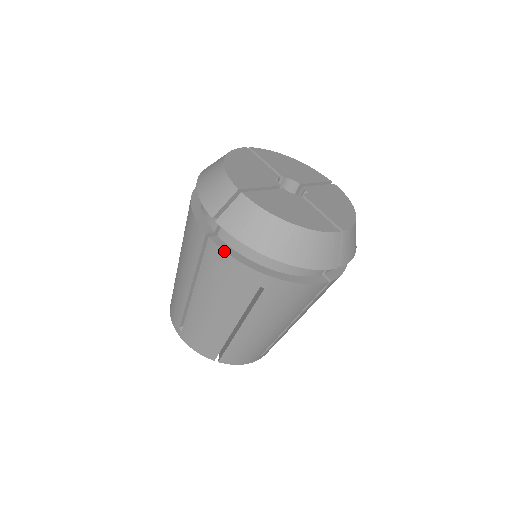
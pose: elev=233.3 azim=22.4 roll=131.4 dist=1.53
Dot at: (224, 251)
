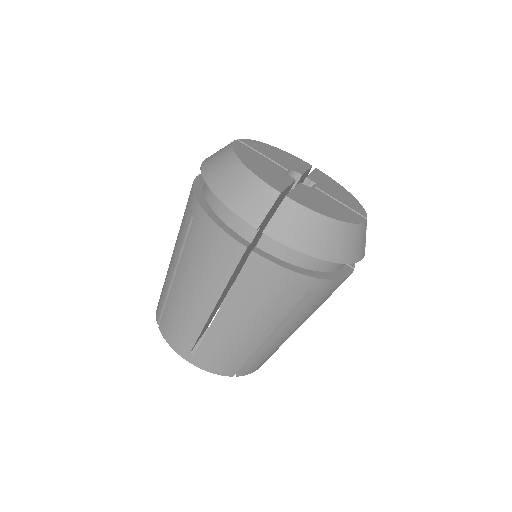
Dot at: (274, 263)
